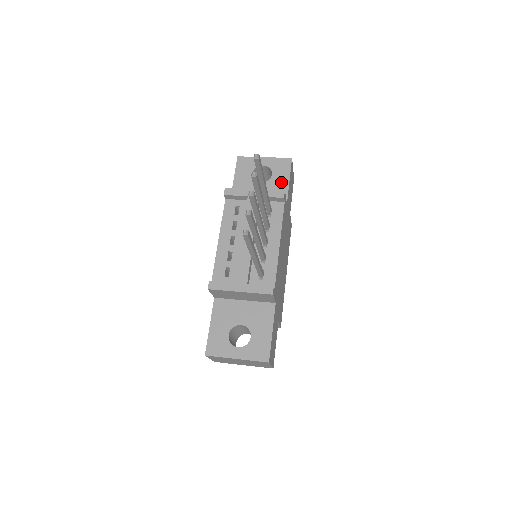
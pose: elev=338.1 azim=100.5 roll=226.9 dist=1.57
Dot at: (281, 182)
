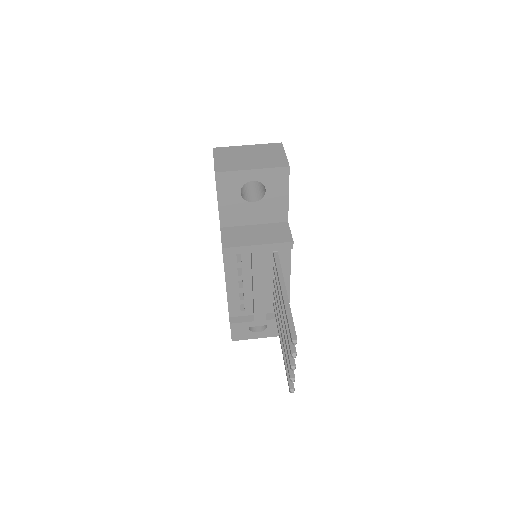
Dot at: (279, 199)
